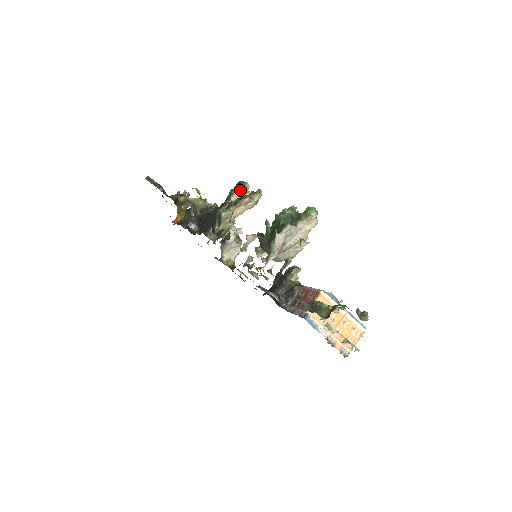
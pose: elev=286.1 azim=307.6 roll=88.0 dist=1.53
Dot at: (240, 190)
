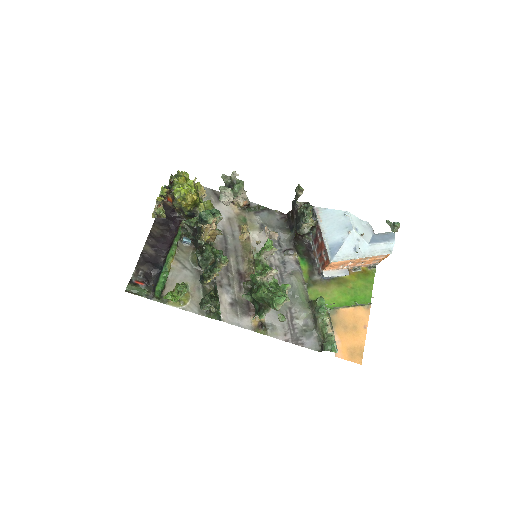
Dot at: (206, 224)
